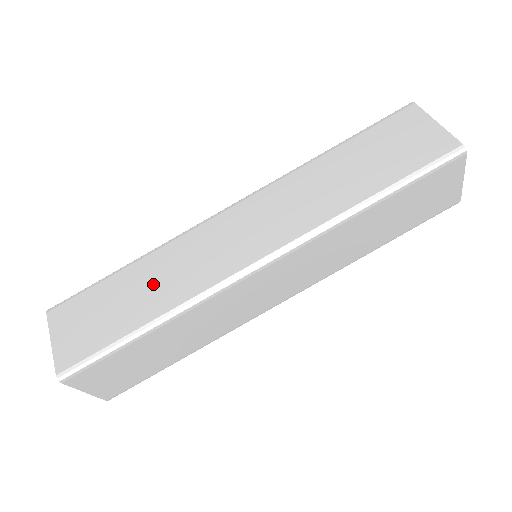
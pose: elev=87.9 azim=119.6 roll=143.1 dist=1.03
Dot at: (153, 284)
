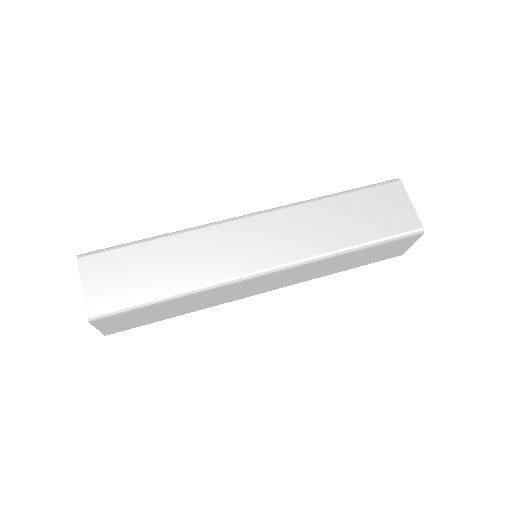
Dot at: (179, 262)
